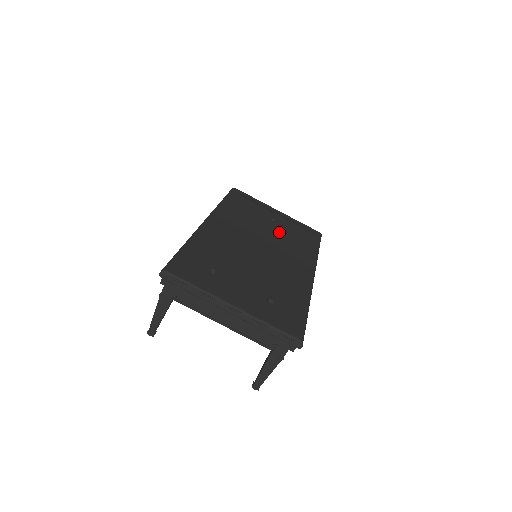
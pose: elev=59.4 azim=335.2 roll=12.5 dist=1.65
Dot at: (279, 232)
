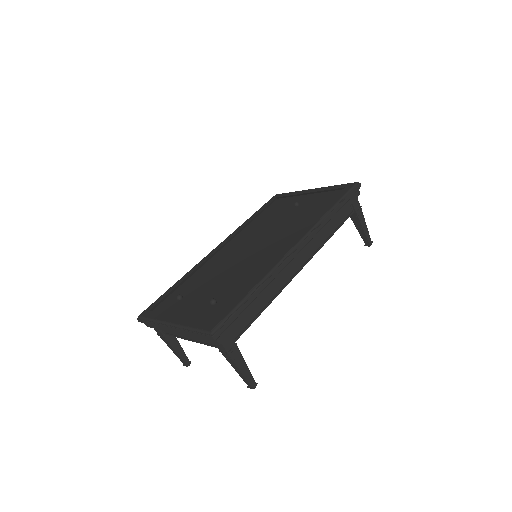
Dot at: (296, 215)
